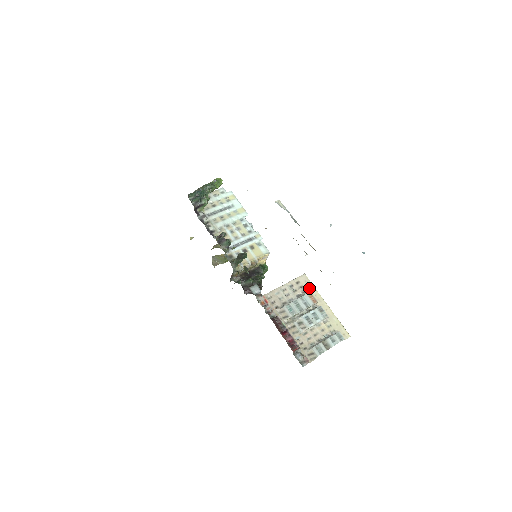
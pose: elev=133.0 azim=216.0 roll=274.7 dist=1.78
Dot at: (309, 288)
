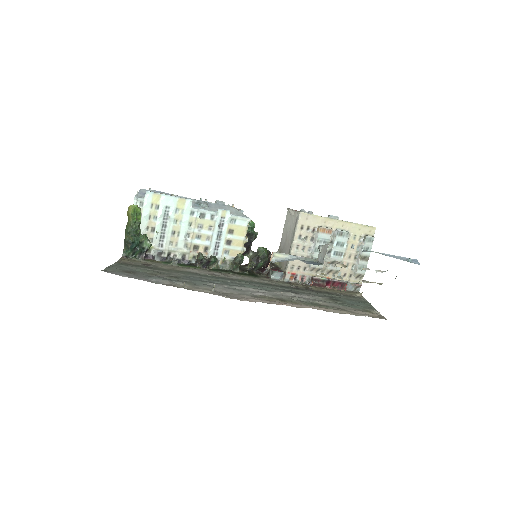
Dot at: (315, 222)
